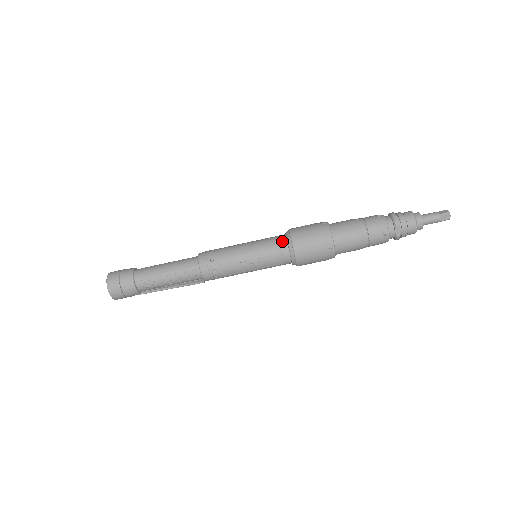
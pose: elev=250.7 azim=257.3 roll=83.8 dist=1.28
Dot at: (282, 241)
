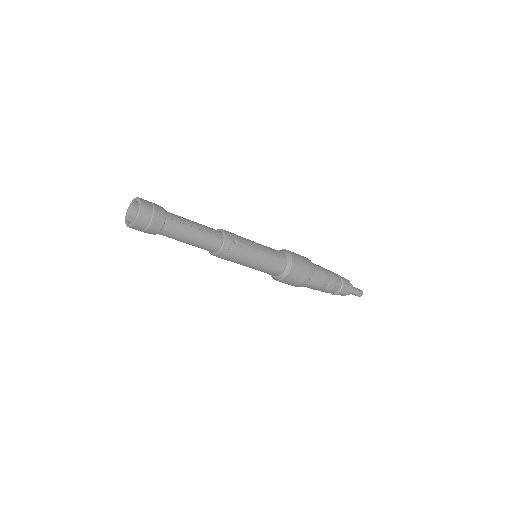
Dot at: (277, 274)
